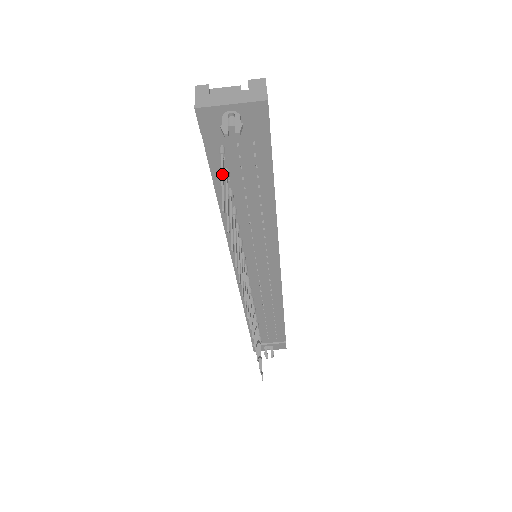
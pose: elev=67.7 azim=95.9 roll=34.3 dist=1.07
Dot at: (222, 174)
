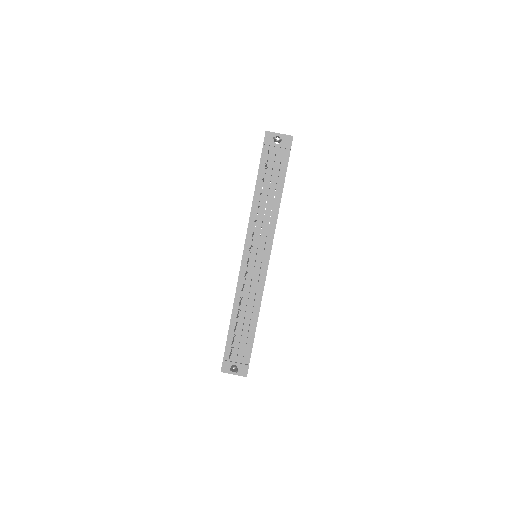
Dot at: occluded
